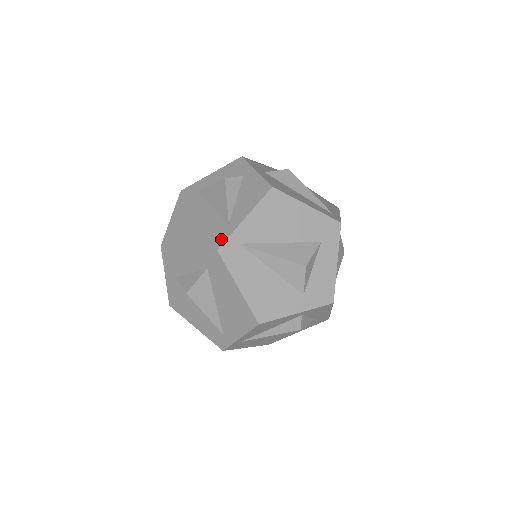
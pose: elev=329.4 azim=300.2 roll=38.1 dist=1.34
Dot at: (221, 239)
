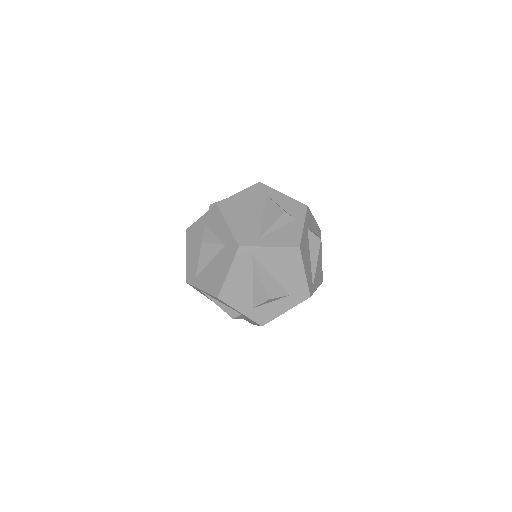
Dot at: (247, 243)
